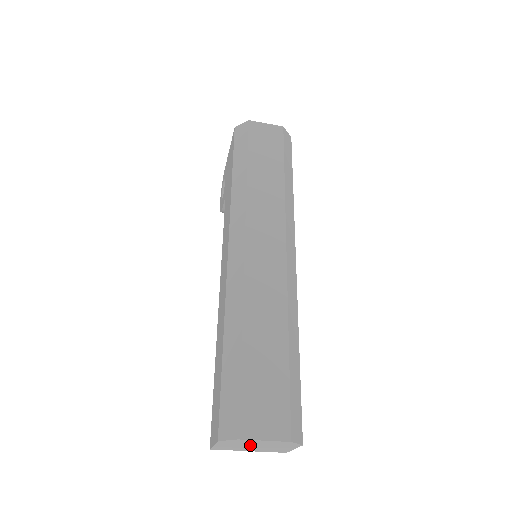
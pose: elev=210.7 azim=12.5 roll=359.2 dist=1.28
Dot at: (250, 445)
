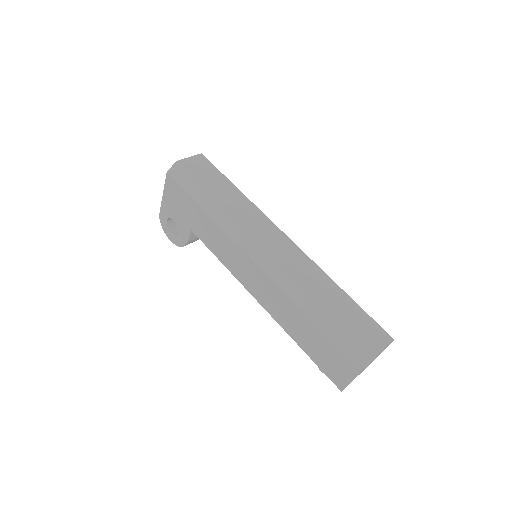
Dot at: (369, 364)
